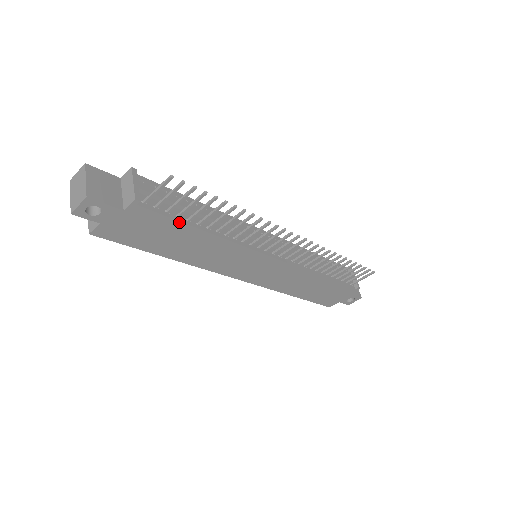
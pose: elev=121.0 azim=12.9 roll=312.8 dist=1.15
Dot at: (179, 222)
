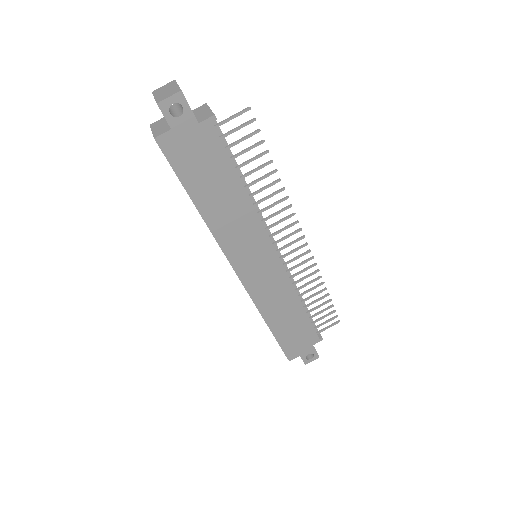
Dot at: (231, 163)
